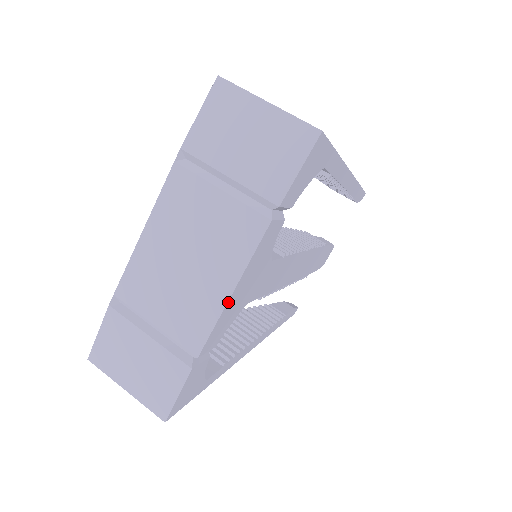
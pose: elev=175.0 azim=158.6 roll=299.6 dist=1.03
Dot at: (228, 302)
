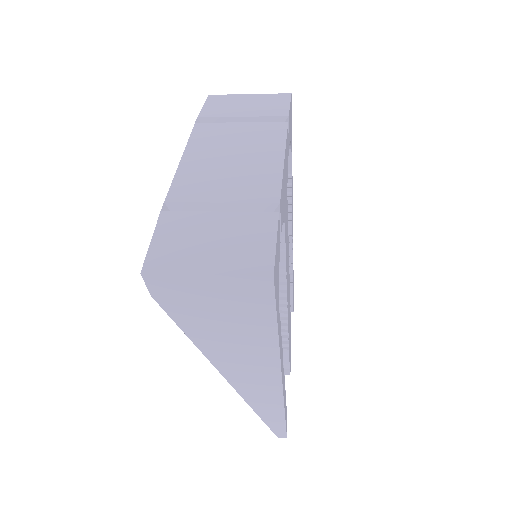
Dot at: (283, 166)
